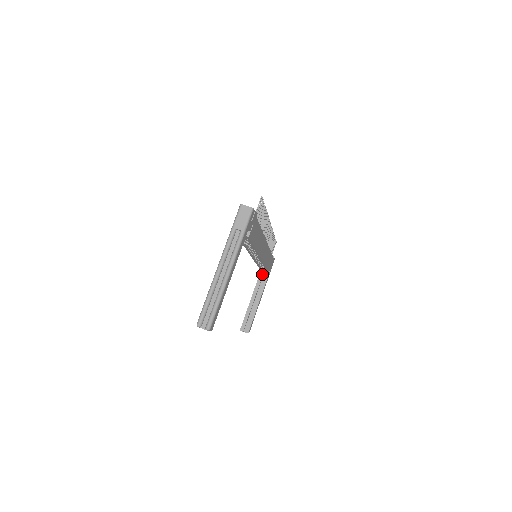
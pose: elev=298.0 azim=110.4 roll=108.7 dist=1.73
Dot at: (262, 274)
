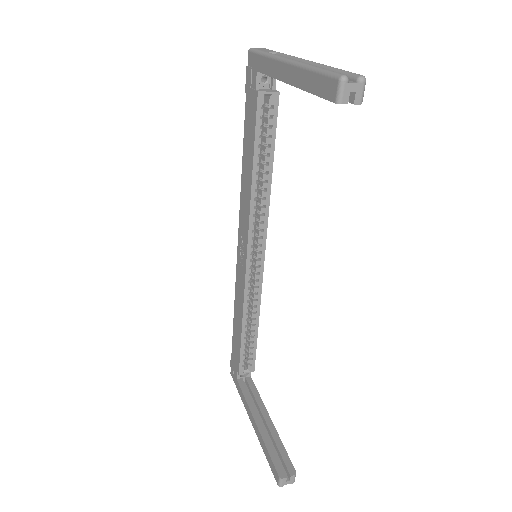
Dot at: (244, 387)
